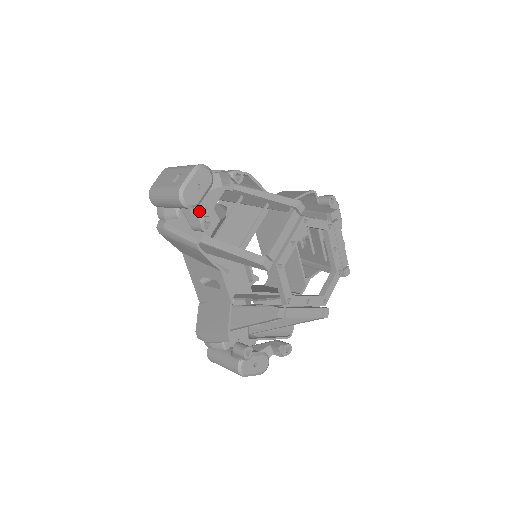
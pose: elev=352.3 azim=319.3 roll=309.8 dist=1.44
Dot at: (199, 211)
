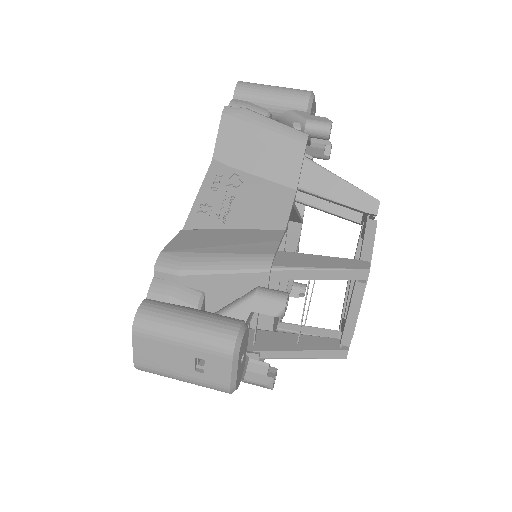
Dot at: (245, 362)
